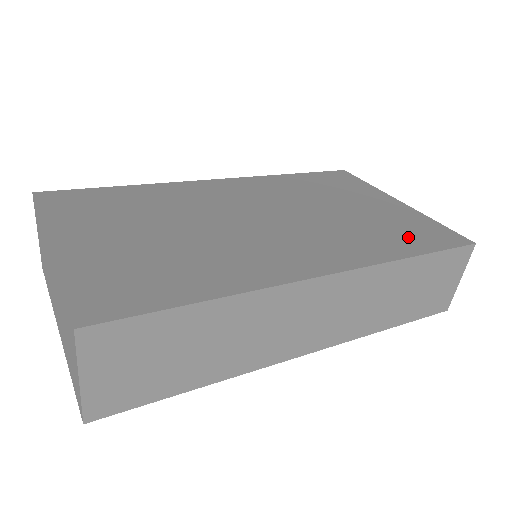
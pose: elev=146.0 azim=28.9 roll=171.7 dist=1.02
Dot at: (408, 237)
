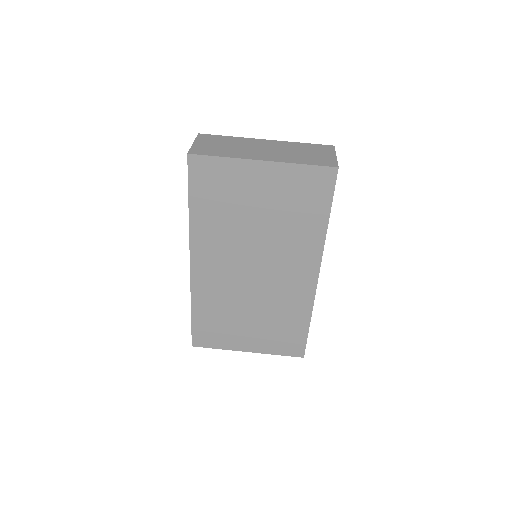
Dot at: (310, 207)
